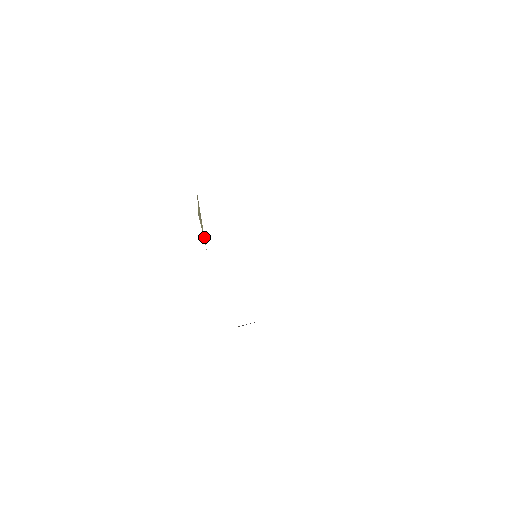
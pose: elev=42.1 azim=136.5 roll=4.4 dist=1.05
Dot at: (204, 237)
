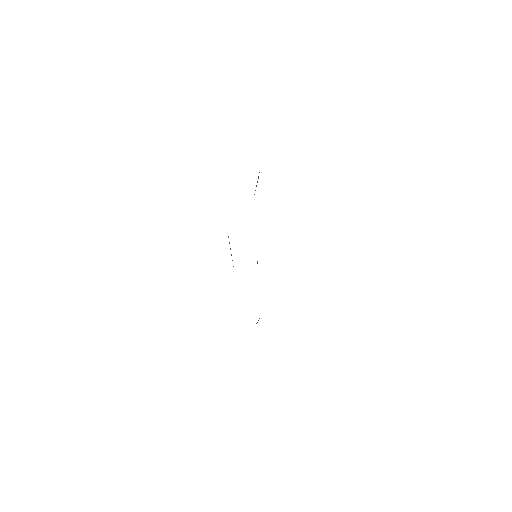
Dot at: (232, 260)
